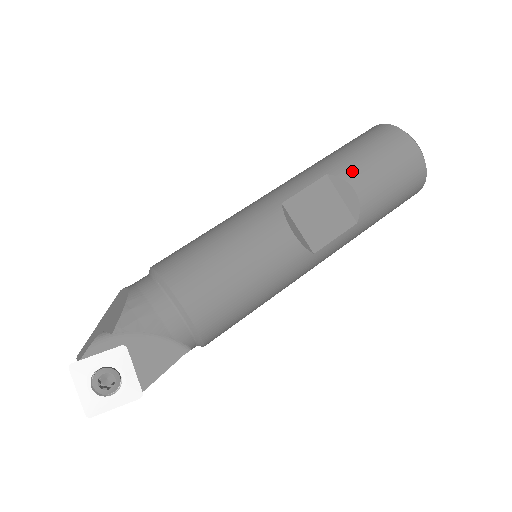
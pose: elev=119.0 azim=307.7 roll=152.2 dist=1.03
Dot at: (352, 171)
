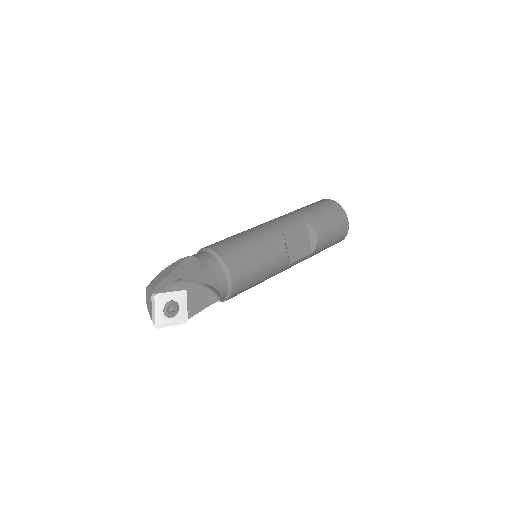
Dot at: (318, 224)
